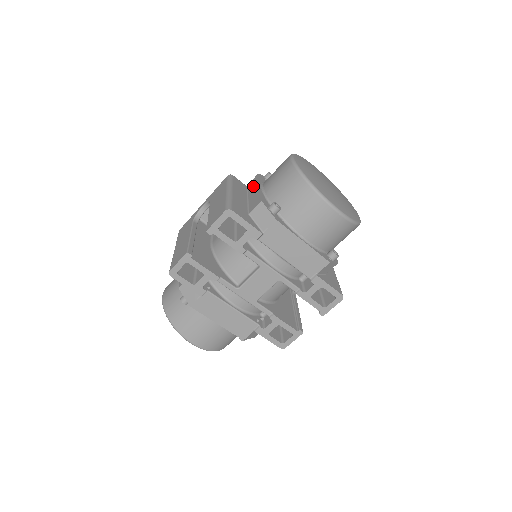
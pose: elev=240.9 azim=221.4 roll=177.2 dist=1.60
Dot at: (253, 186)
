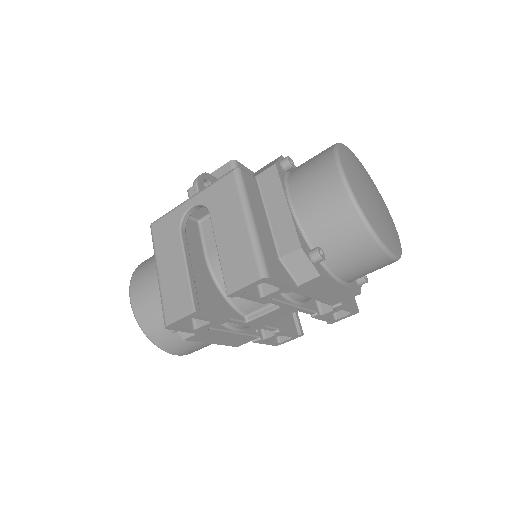
Dot at: (272, 191)
